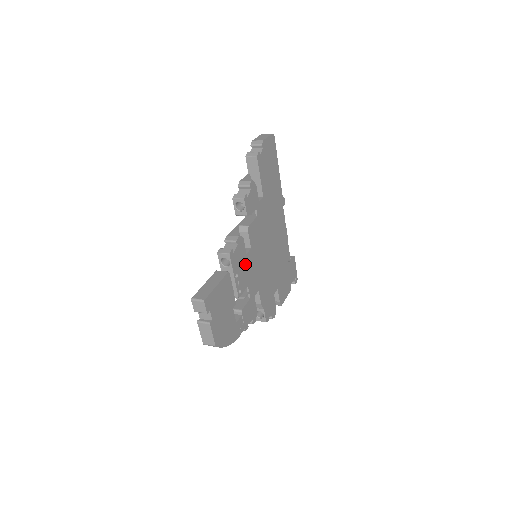
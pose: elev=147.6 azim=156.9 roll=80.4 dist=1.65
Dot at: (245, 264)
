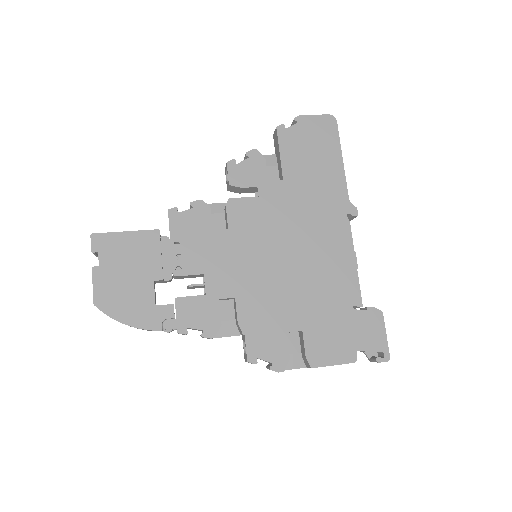
Dot at: (206, 242)
